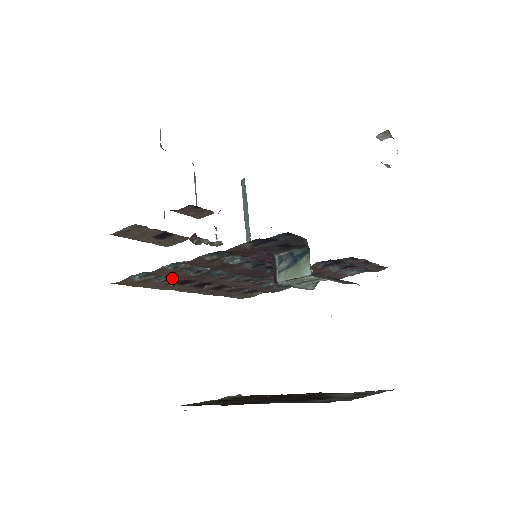
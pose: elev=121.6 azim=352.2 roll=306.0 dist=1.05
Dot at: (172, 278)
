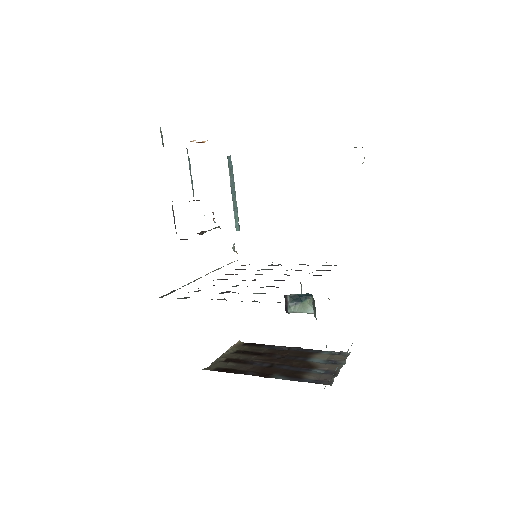
Dot at: occluded
